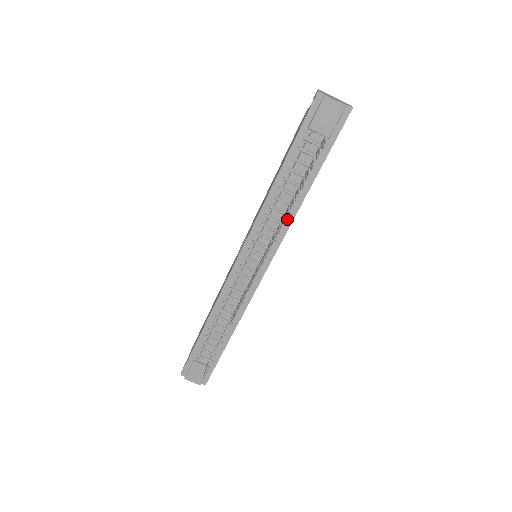
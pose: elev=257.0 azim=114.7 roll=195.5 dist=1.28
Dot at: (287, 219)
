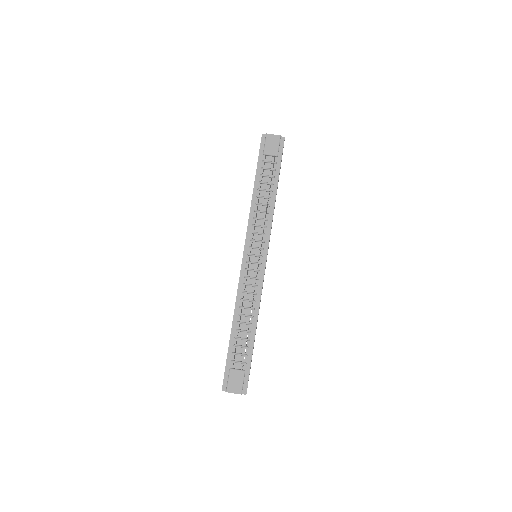
Dot at: (269, 216)
